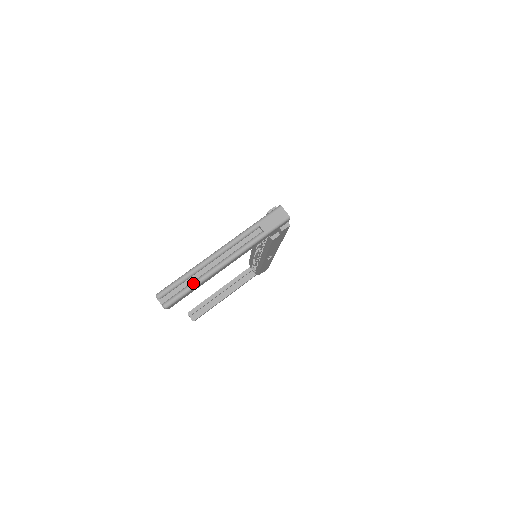
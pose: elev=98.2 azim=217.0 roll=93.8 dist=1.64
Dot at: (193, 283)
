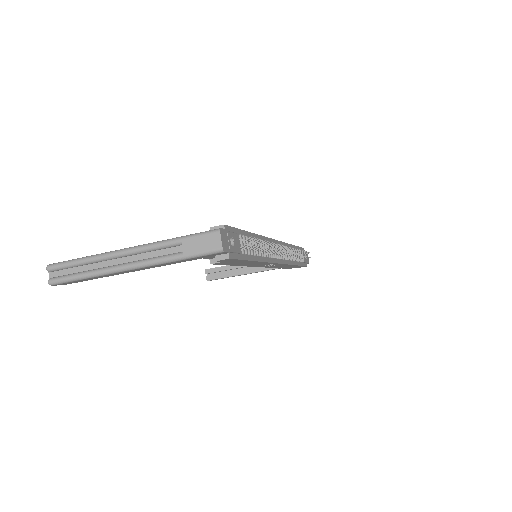
Dot at: (84, 273)
